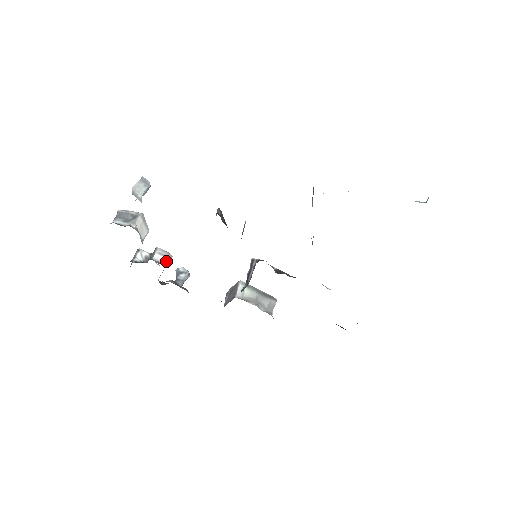
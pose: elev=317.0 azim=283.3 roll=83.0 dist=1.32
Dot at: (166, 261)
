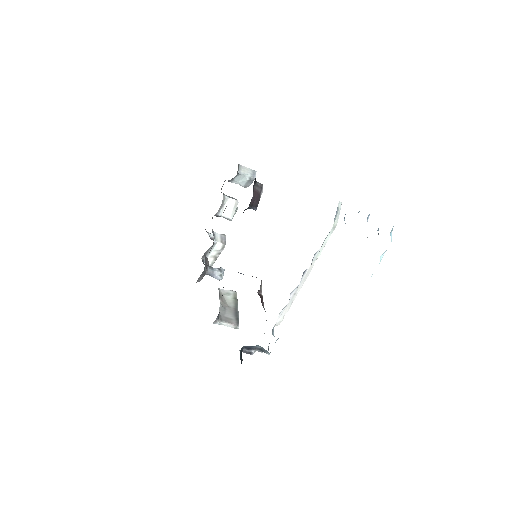
Dot at: (218, 240)
